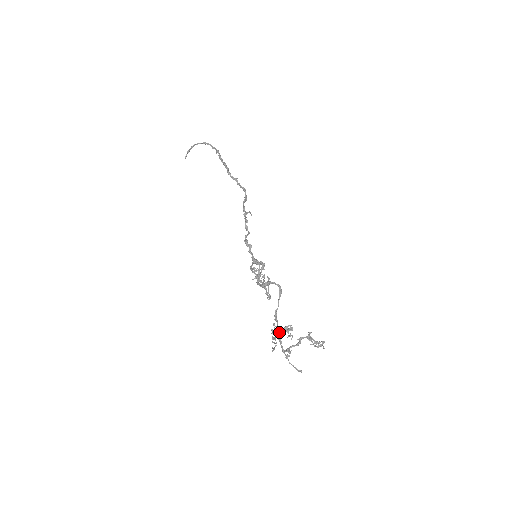
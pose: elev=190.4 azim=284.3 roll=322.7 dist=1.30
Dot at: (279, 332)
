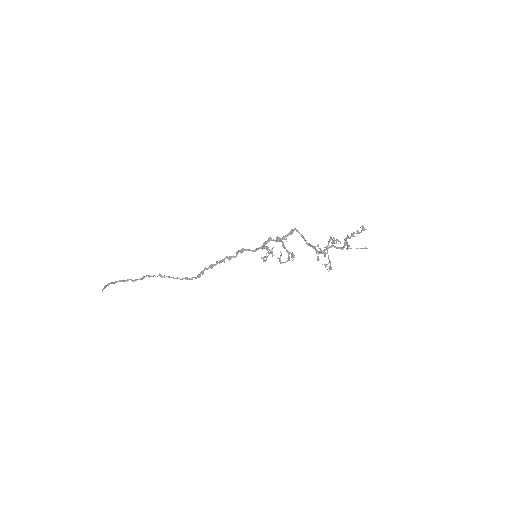
Dot at: (328, 241)
